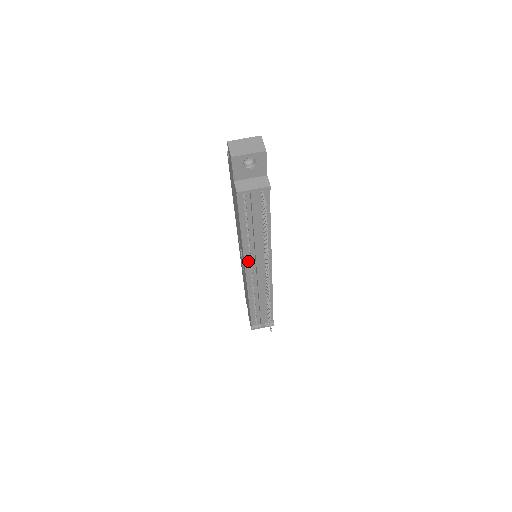
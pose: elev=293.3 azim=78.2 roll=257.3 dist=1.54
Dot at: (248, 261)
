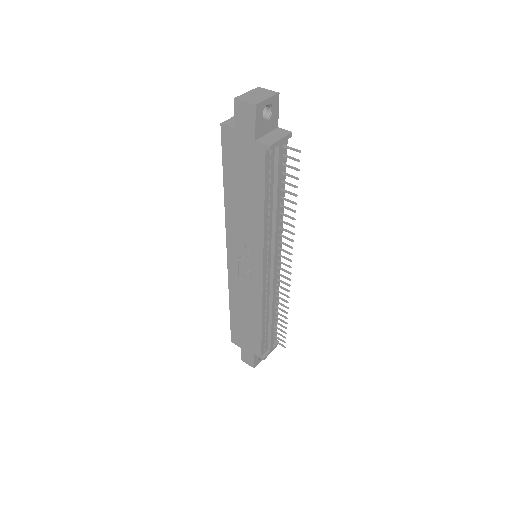
Dot at: (266, 253)
